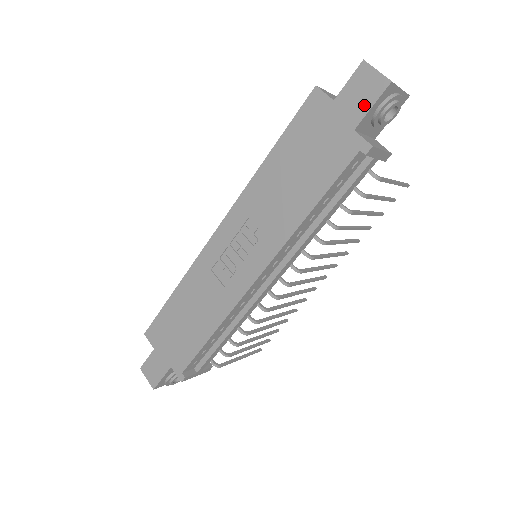
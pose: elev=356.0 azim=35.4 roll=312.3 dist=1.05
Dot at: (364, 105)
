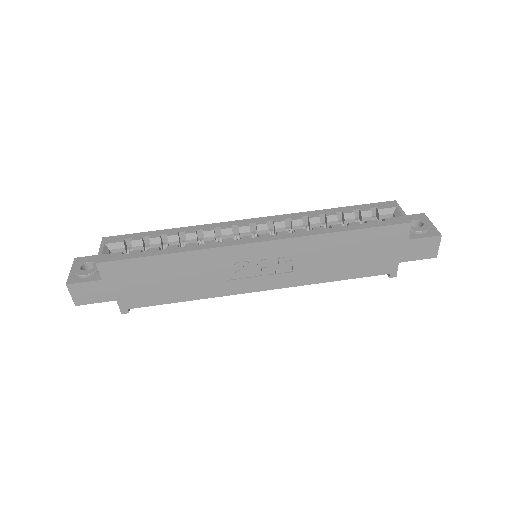
Dot at: (416, 256)
